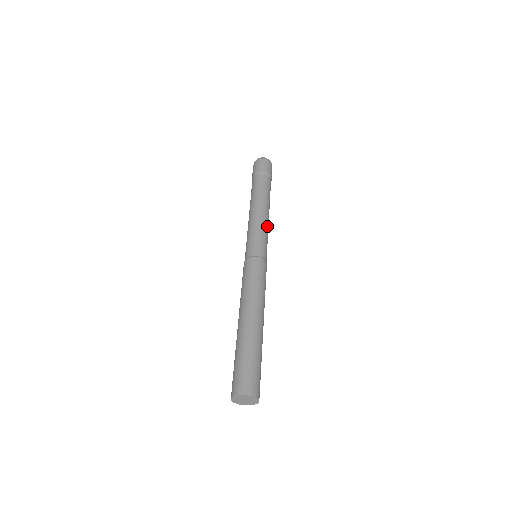
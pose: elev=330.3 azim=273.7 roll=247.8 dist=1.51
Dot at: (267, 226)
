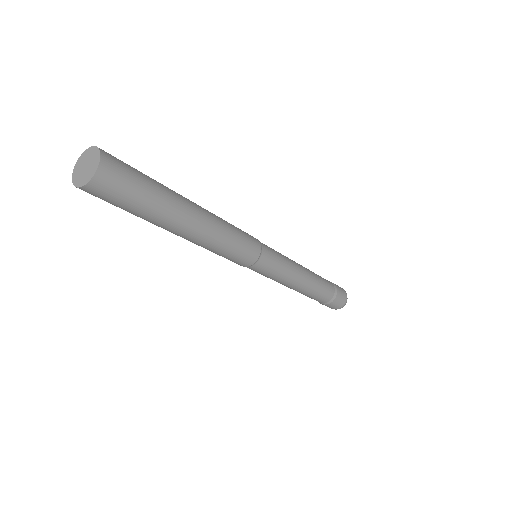
Dot at: (293, 268)
